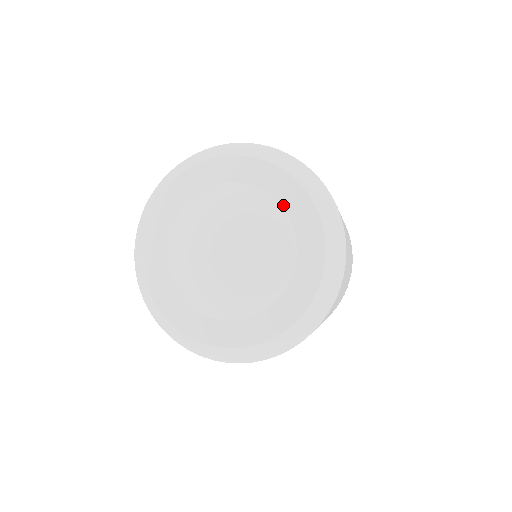
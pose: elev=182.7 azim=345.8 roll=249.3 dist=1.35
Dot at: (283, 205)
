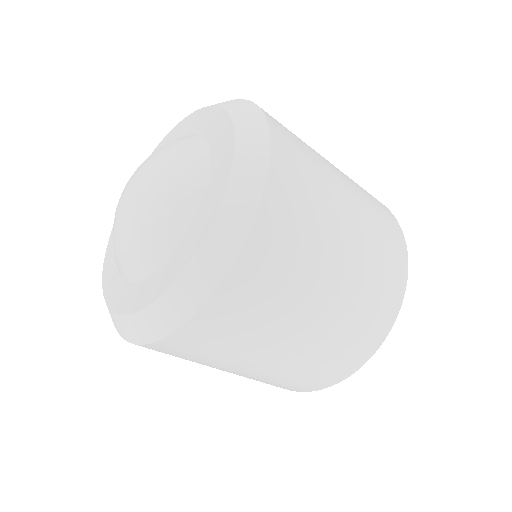
Dot at: (212, 151)
